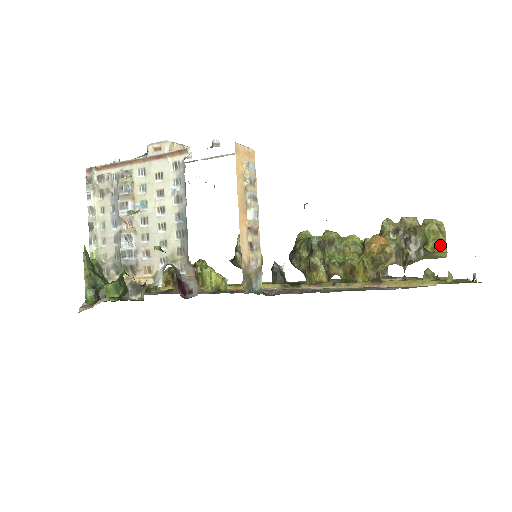
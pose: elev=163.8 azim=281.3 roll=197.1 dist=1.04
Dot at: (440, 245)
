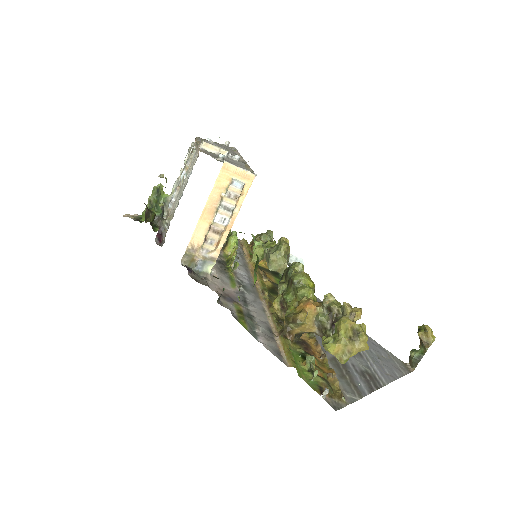
Dot at: (328, 344)
